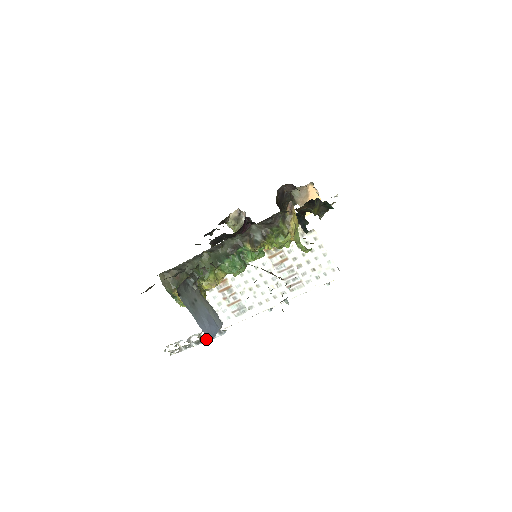
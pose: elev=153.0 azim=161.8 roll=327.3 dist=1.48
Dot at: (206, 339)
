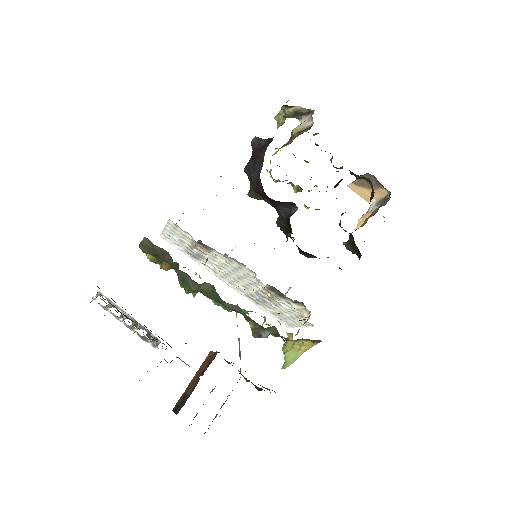
Dot at: (137, 334)
